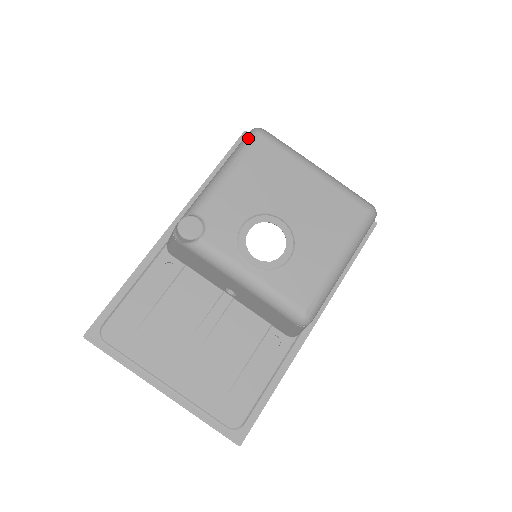
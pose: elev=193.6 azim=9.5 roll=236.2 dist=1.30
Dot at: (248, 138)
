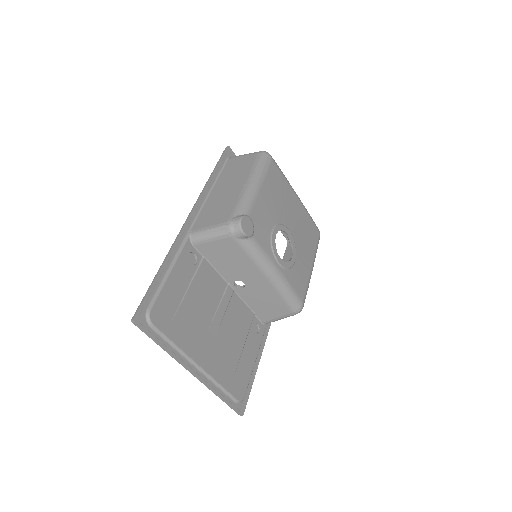
Dot at: (264, 159)
